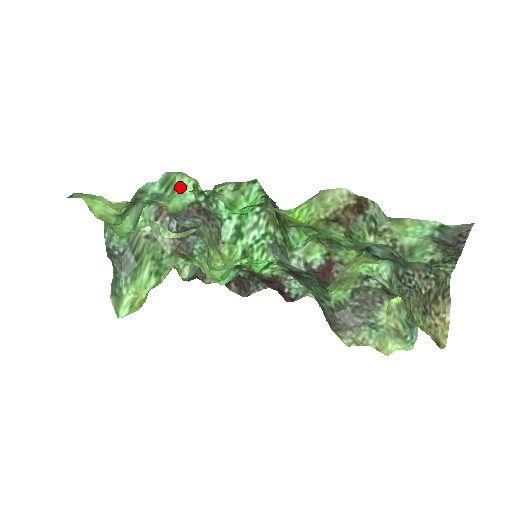
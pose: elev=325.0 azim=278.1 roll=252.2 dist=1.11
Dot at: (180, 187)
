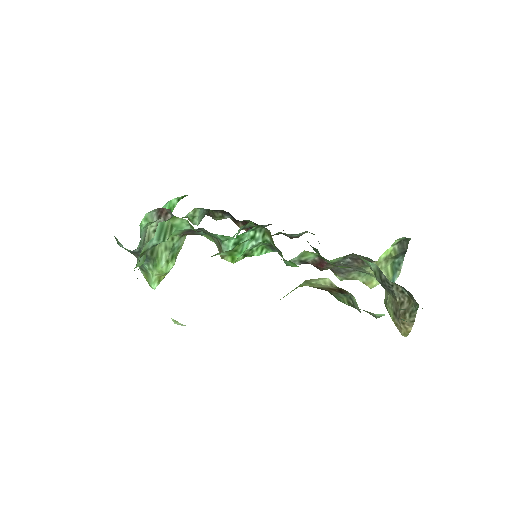
Dot at: (176, 225)
